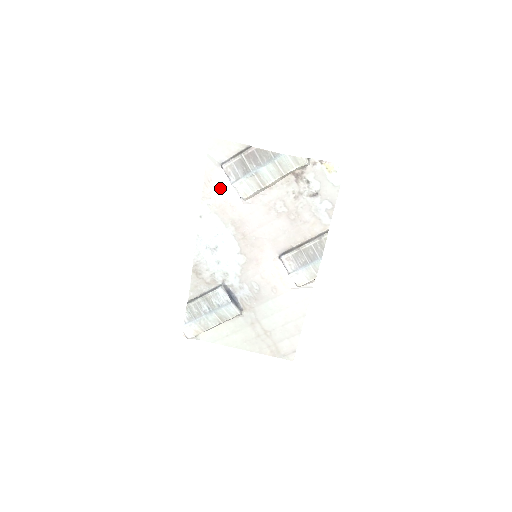
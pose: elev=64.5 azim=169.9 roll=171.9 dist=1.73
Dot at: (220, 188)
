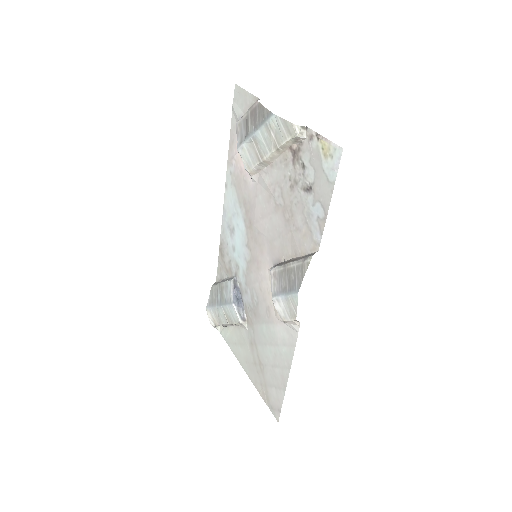
Dot at: (238, 153)
